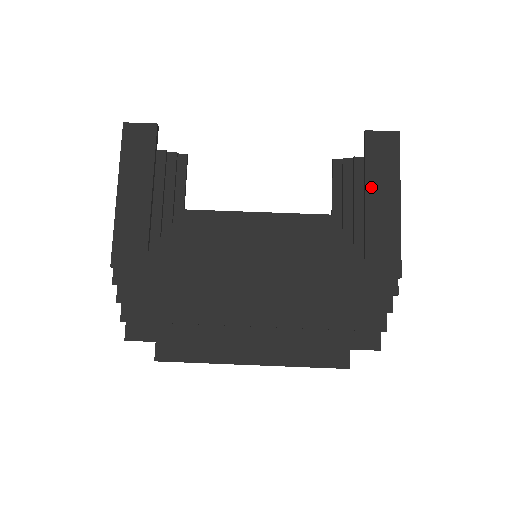
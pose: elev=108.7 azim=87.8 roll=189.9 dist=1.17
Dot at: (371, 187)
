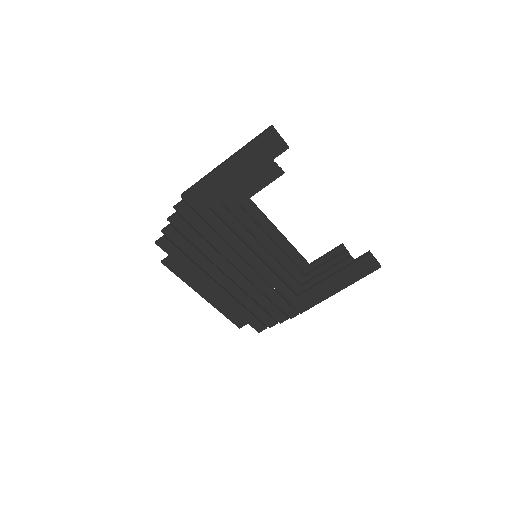
Dot at: (338, 276)
